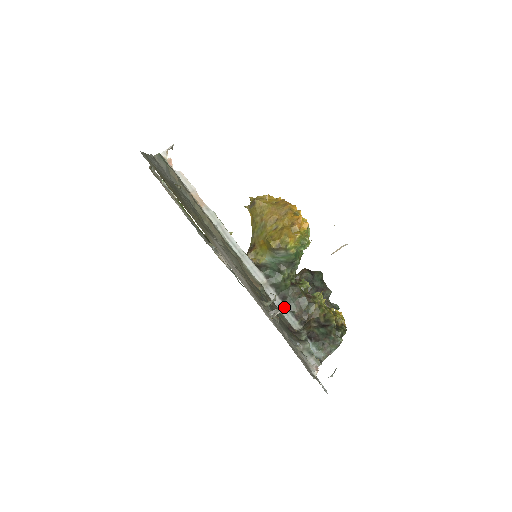
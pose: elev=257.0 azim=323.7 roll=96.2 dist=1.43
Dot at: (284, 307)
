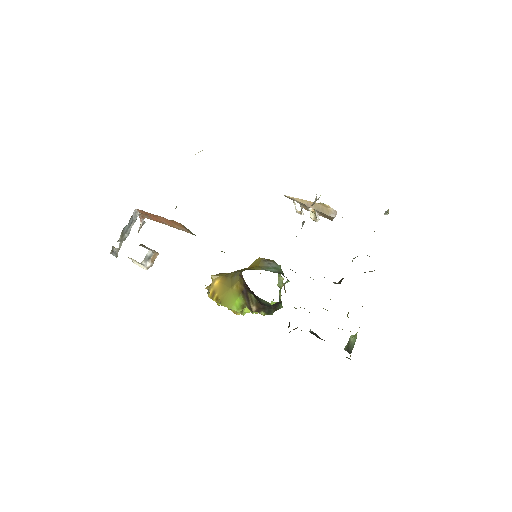
Dot at: occluded
